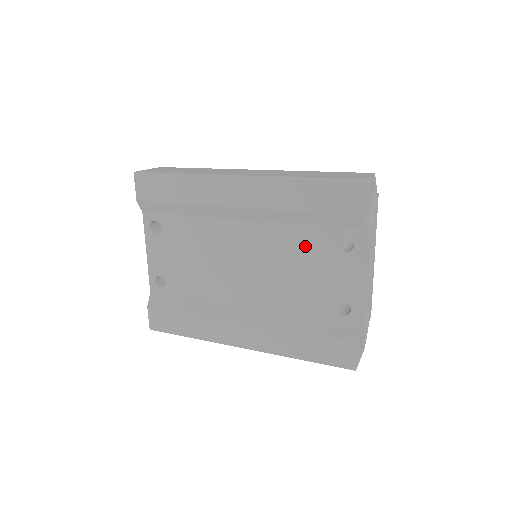
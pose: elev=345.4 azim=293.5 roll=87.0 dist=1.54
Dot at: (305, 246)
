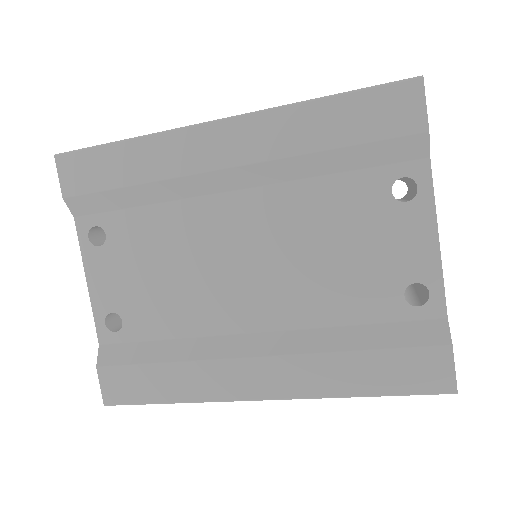
Dot at: (339, 208)
